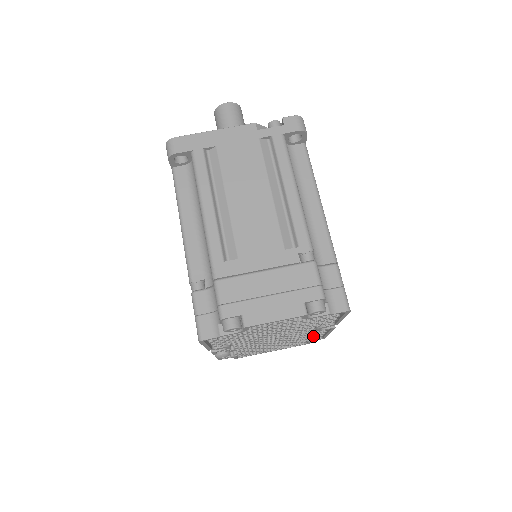
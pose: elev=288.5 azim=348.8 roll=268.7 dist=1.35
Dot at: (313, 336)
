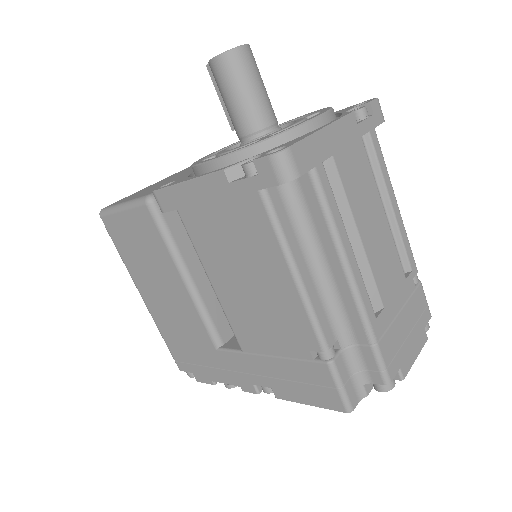
Dot at: occluded
